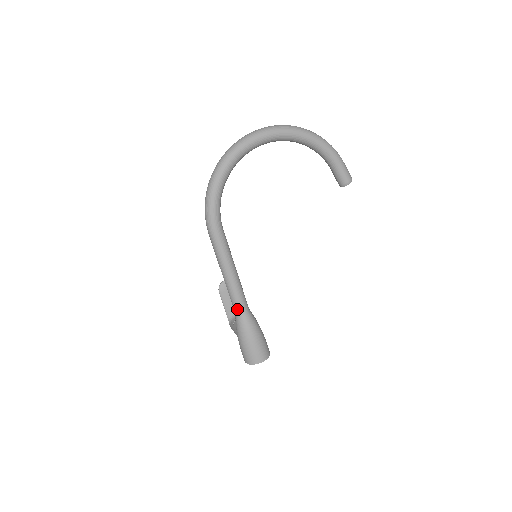
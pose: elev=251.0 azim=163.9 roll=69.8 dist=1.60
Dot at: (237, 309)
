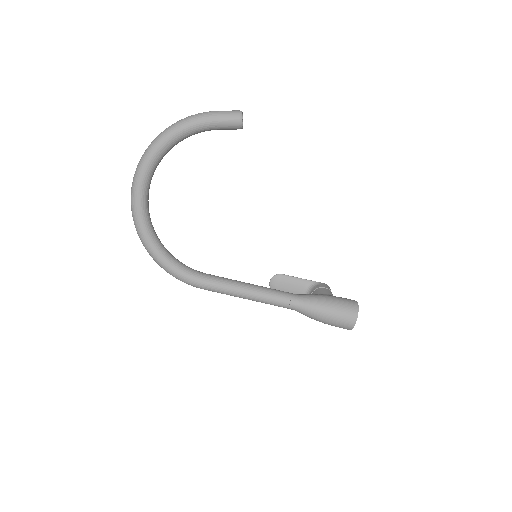
Dot at: (288, 308)
